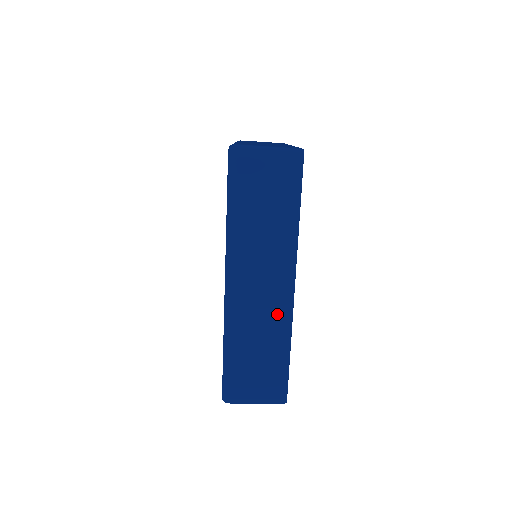
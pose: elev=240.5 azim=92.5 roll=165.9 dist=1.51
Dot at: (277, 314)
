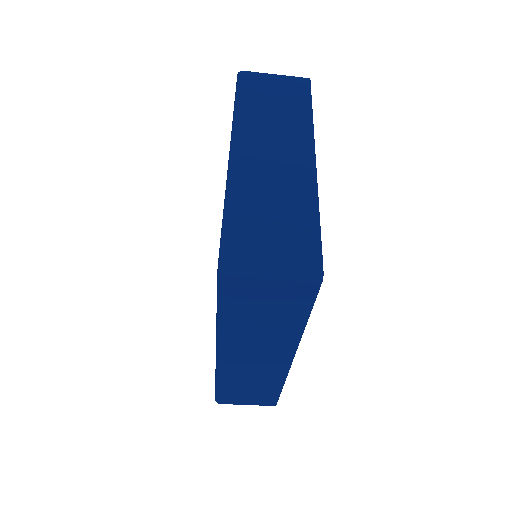
Dot at: (272, 372)
